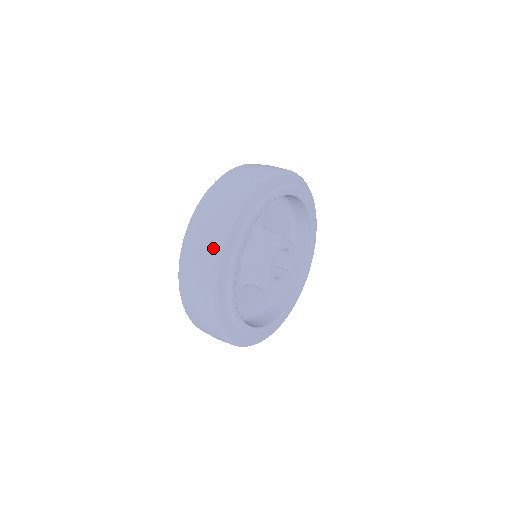
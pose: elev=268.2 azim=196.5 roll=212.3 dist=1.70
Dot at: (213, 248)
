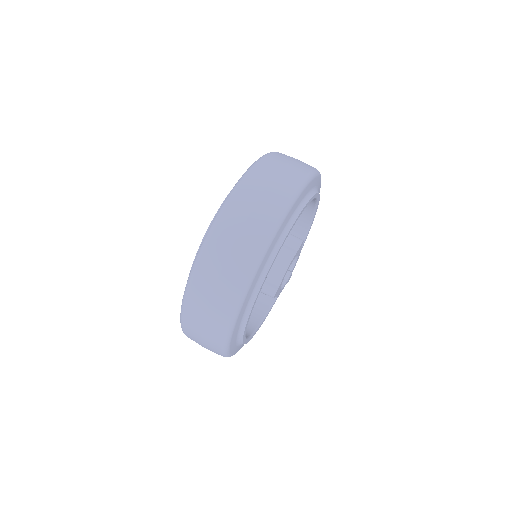
Dot at: (262, 233)
